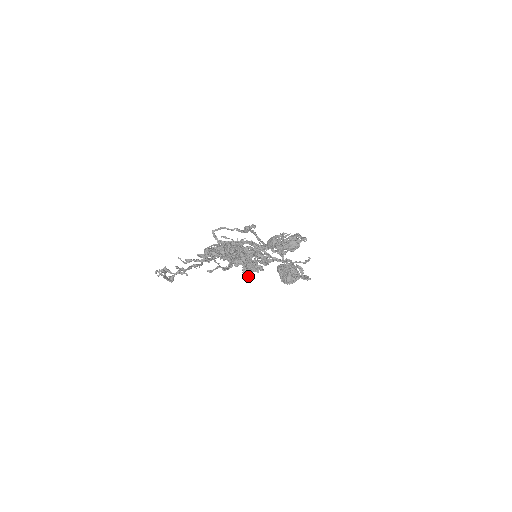
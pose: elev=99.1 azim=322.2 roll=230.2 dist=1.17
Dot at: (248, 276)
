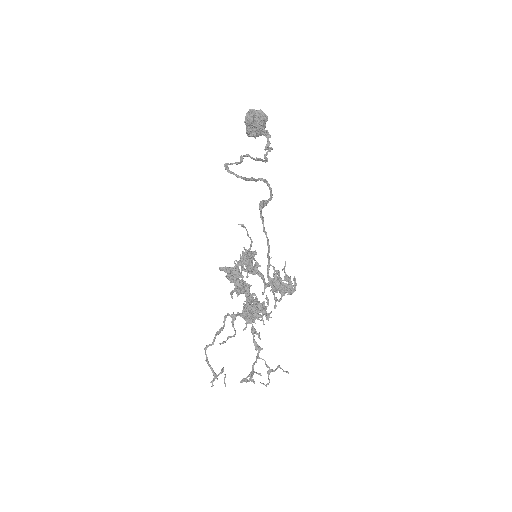
Dot at: occluded
